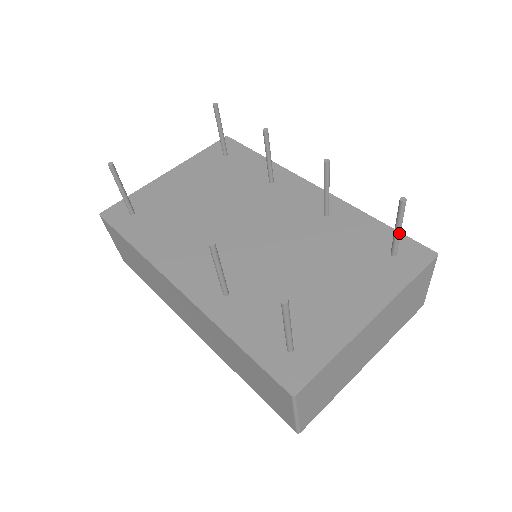
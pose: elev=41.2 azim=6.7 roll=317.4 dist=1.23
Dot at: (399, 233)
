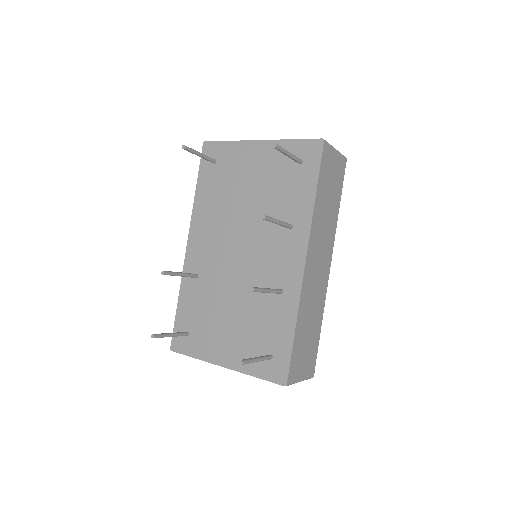
Dot at: (257, 361)
